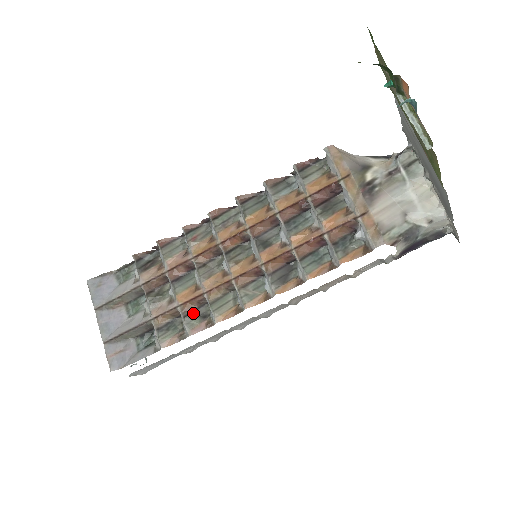
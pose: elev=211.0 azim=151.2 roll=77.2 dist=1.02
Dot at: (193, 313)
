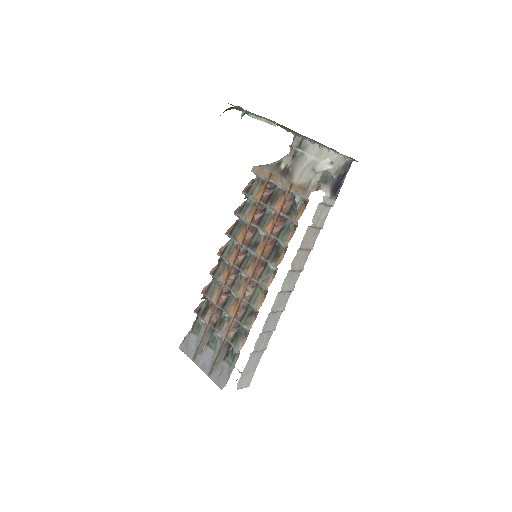
Dot at: (244, 316)
